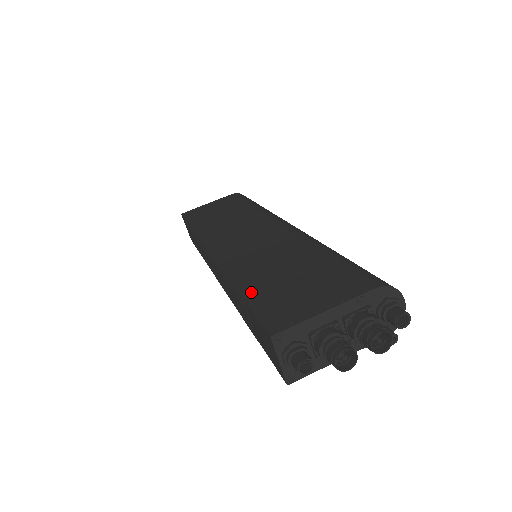
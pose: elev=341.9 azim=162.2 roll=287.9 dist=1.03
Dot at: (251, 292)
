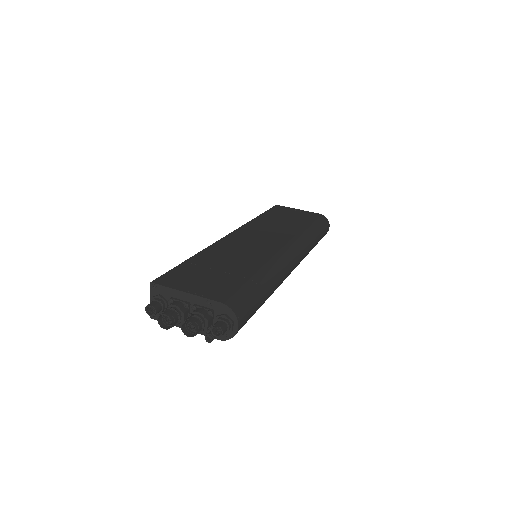
Dot at: (192, 262)
